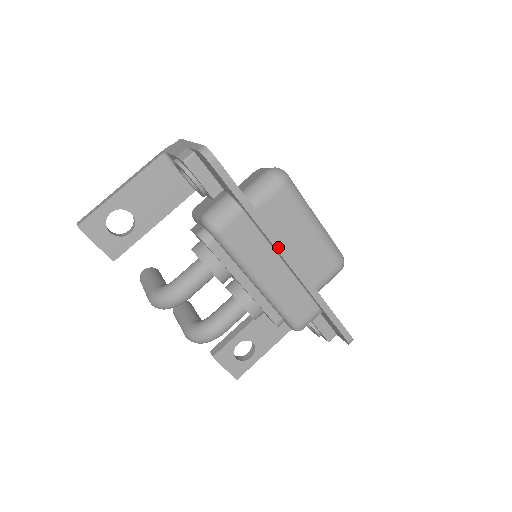
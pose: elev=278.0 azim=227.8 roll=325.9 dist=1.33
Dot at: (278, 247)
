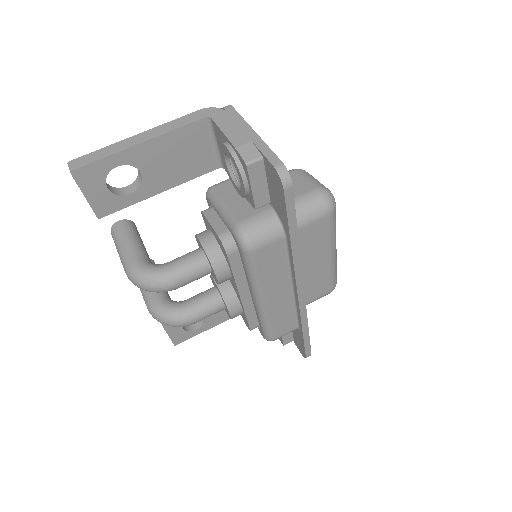
Dot at: (298, 278)
